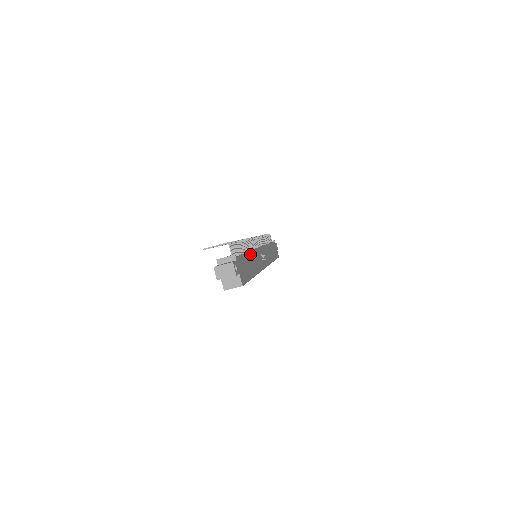
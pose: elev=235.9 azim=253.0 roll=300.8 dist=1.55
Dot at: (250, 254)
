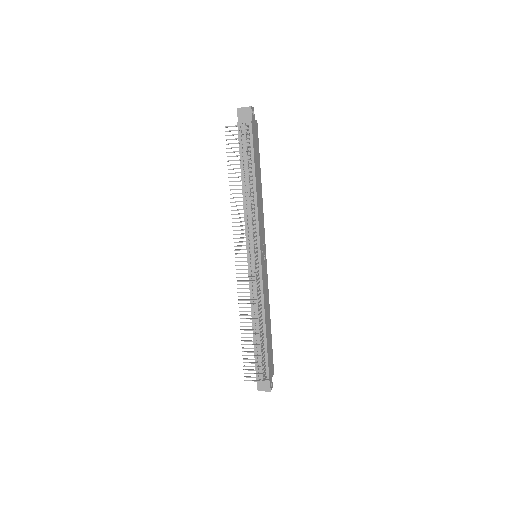
Dot at: (266, 323)
